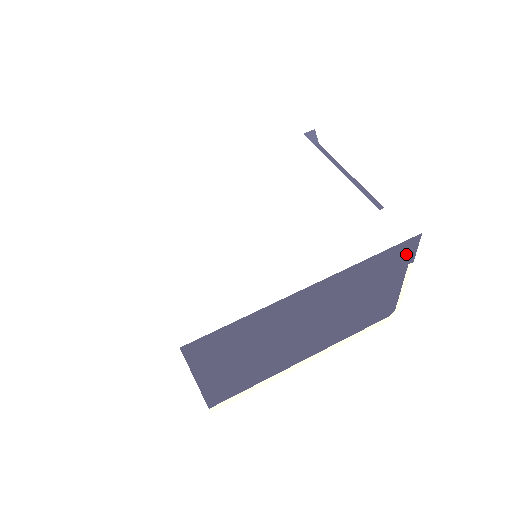
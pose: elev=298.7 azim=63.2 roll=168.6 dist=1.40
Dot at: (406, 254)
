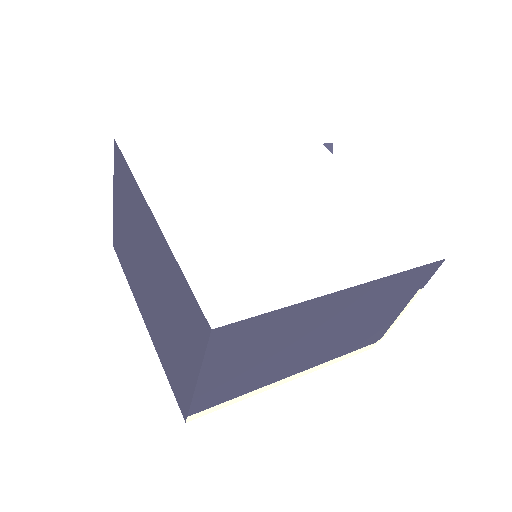
Dot at: (424, 277)
